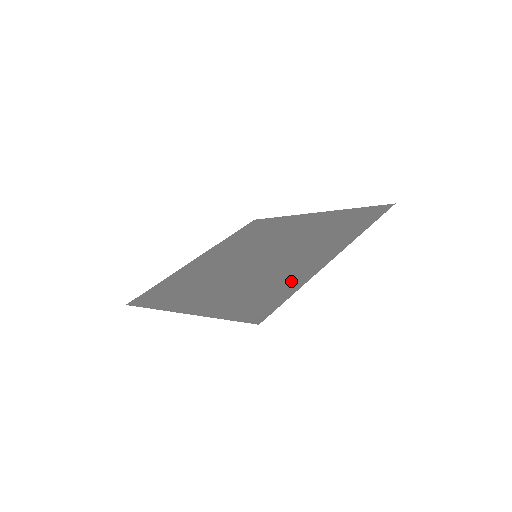
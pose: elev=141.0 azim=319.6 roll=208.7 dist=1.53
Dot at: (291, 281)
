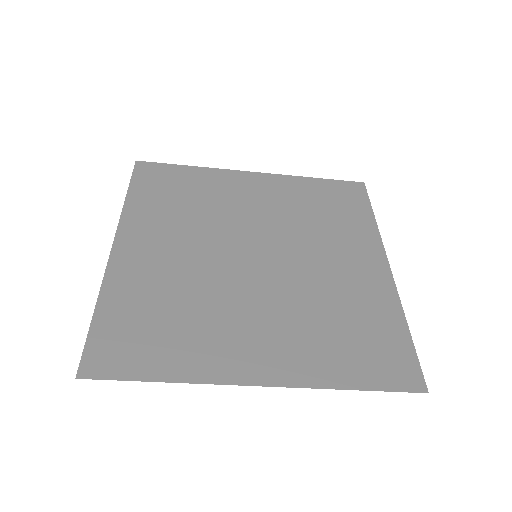
Dot at: (382, 313)
